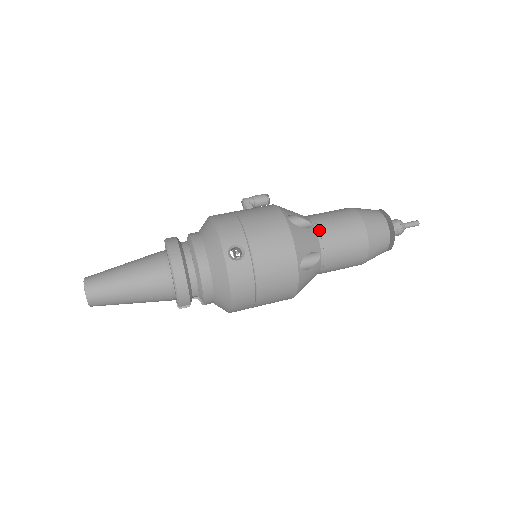
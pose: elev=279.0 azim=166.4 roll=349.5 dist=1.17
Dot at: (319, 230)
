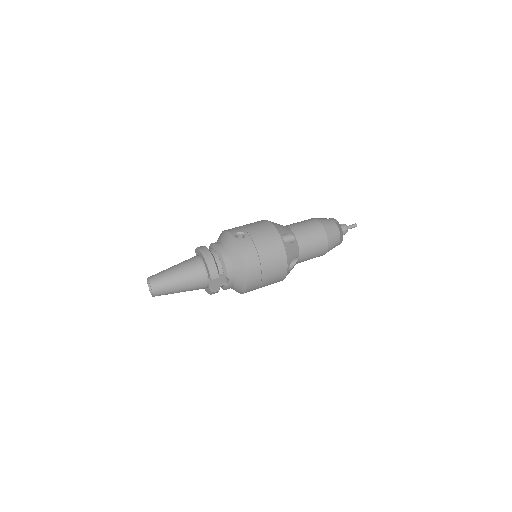
Dot at: (290, 227)
